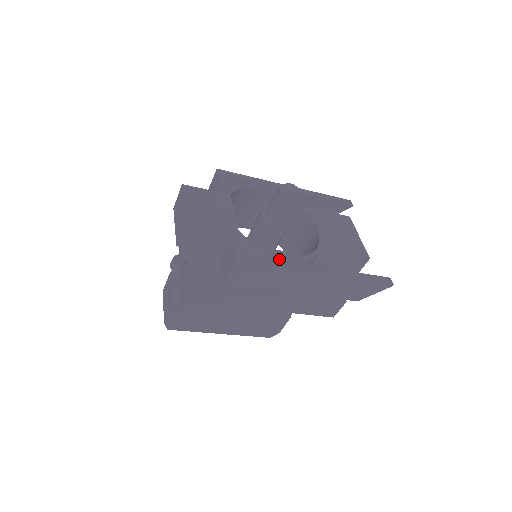
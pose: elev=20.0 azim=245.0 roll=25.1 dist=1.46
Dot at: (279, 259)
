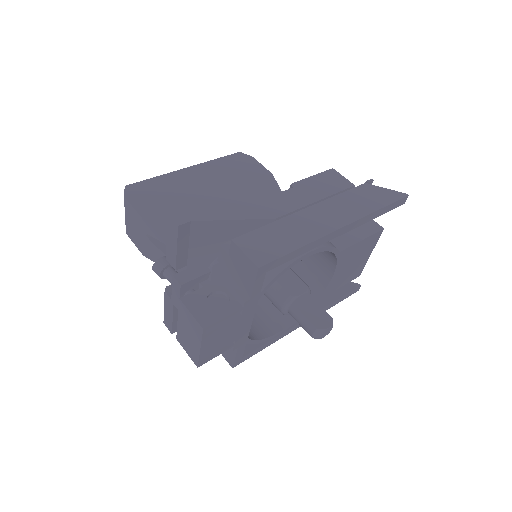
Dot at: (273, 336)
